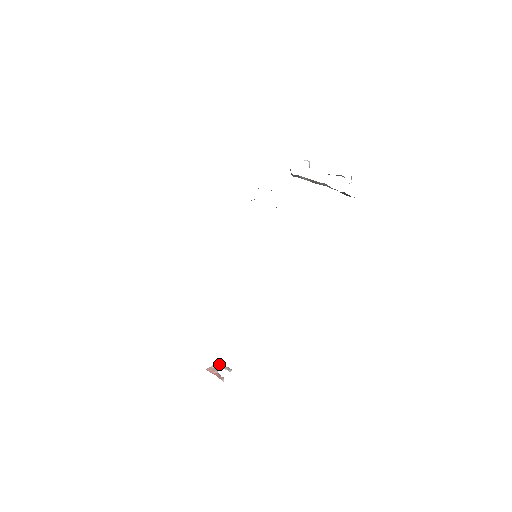
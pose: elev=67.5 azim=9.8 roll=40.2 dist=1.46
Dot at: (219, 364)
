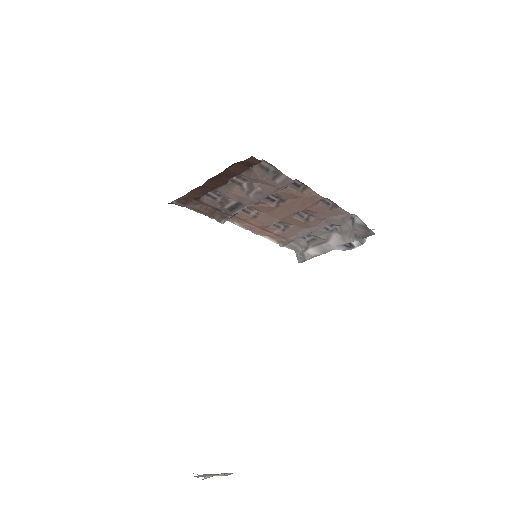
Dot at: (209, 474)
